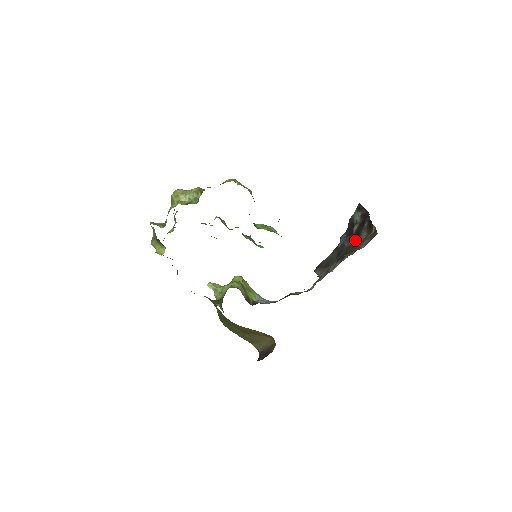
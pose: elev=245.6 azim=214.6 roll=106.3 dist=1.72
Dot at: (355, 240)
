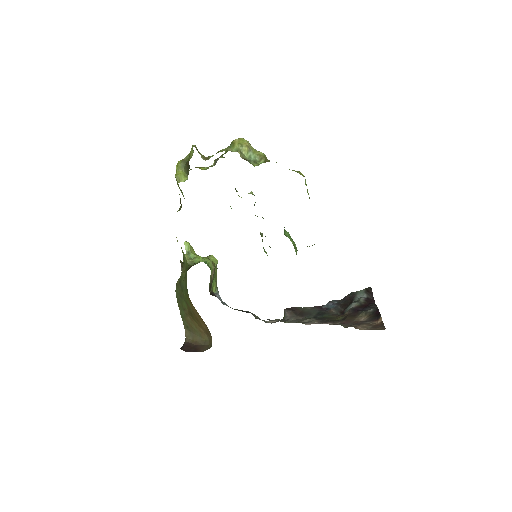
Dot at: (349, 315)
